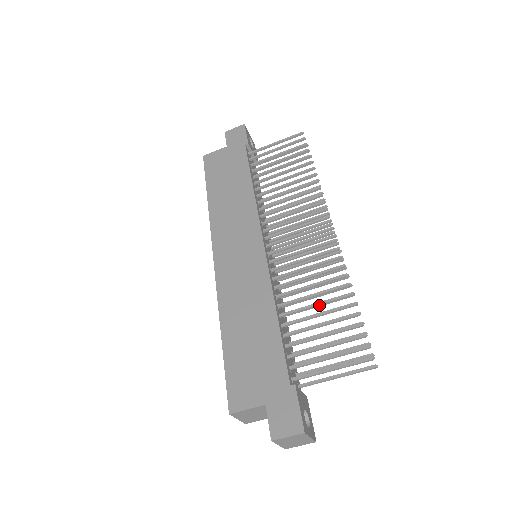
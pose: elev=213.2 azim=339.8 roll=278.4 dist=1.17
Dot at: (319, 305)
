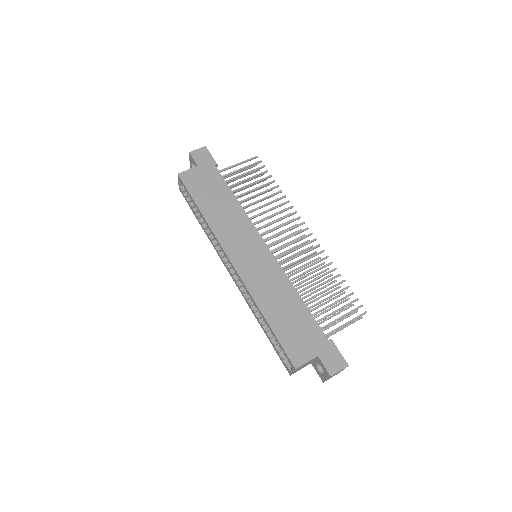
Dot at: occluded
